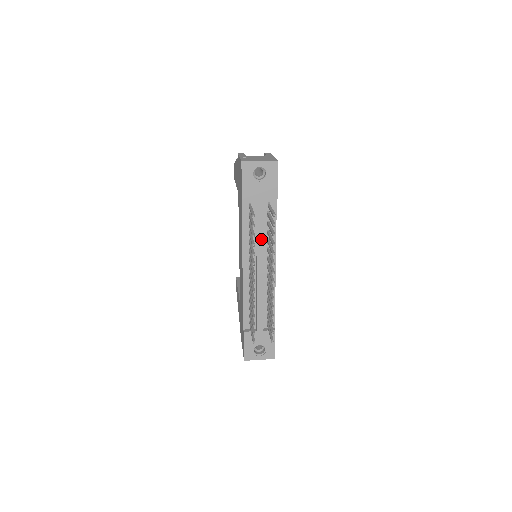
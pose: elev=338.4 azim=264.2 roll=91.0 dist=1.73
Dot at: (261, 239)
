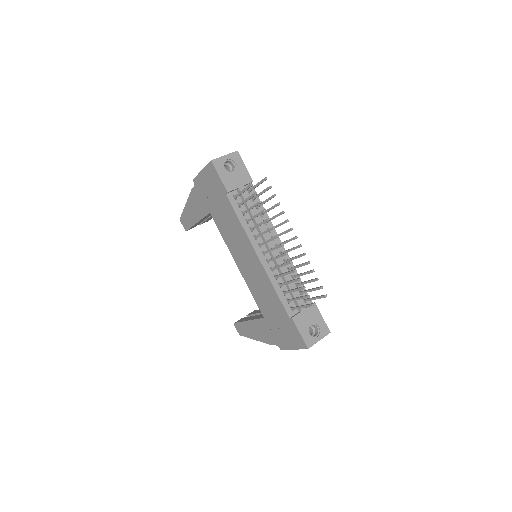
Dot at: (259, 221)
